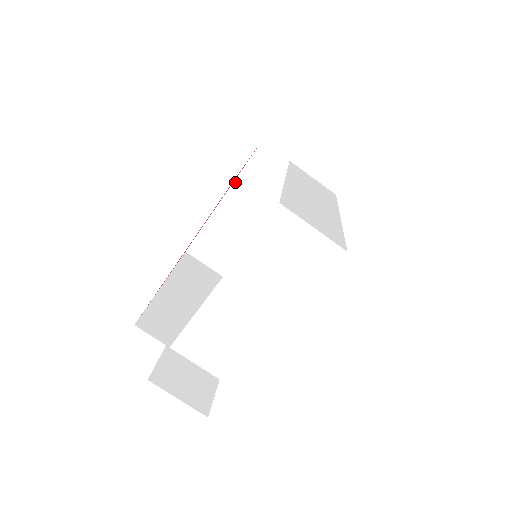
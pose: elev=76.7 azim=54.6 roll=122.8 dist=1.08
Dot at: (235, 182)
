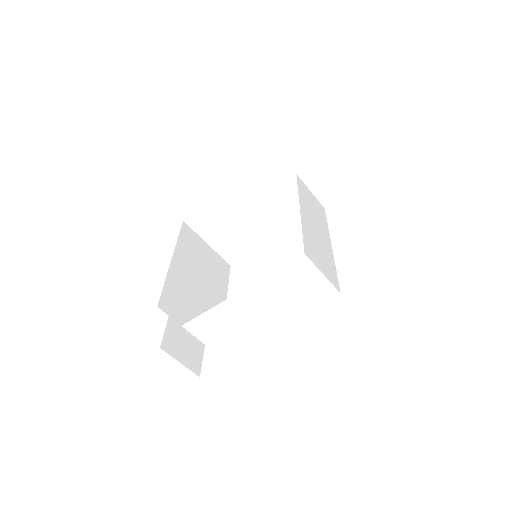
Dot at: (245, 178)
